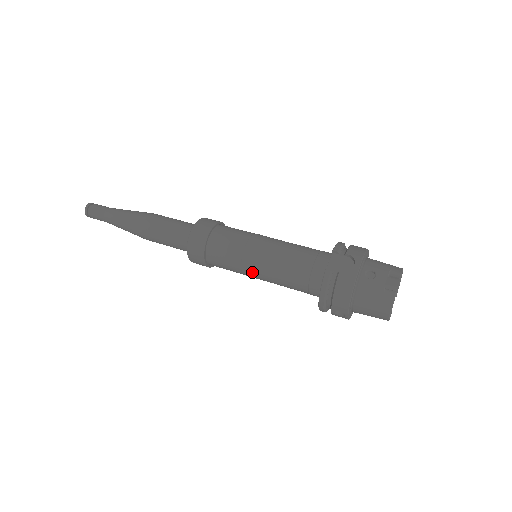
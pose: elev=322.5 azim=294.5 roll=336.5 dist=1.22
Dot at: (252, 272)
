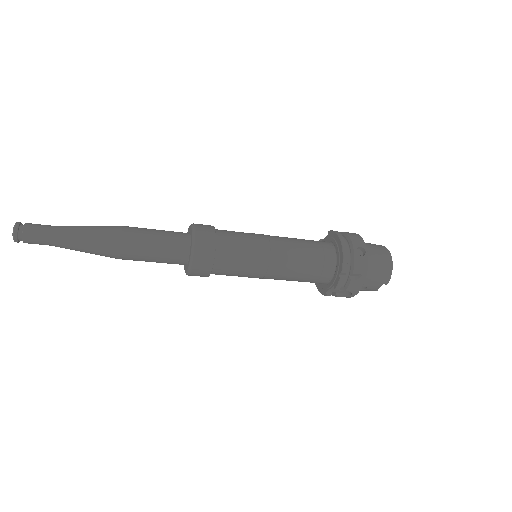
Dot at: (268, 242)
